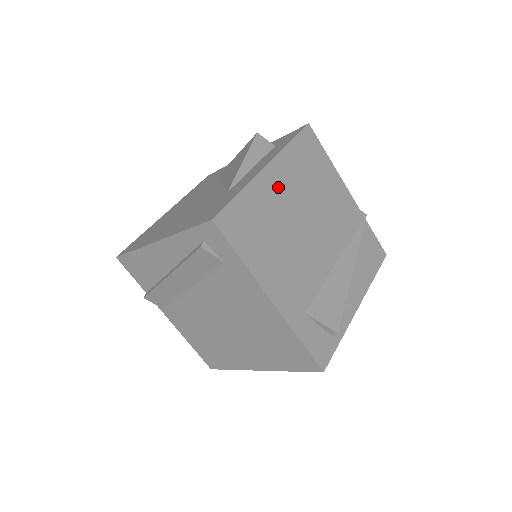
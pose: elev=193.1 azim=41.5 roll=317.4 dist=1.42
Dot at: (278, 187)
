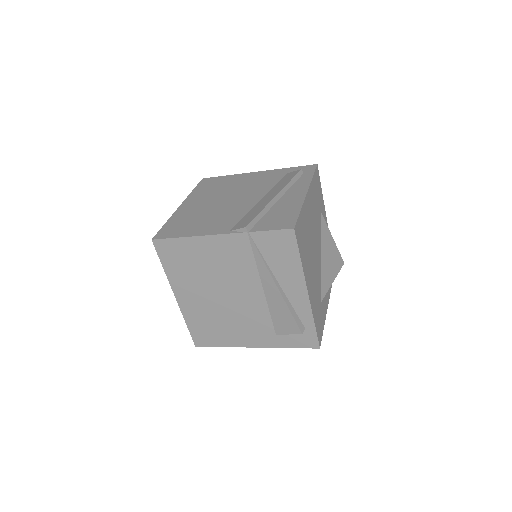
Dot at: (191, 299)
